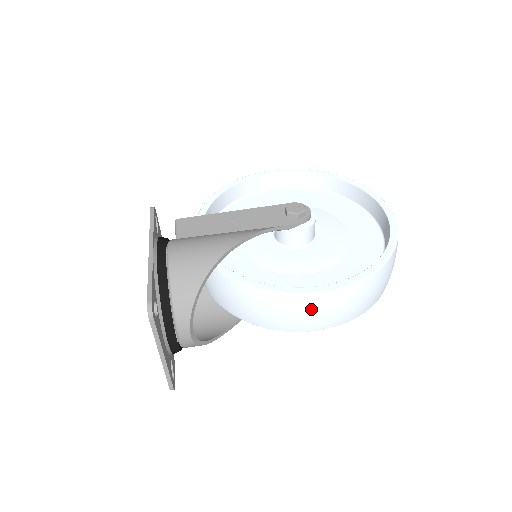
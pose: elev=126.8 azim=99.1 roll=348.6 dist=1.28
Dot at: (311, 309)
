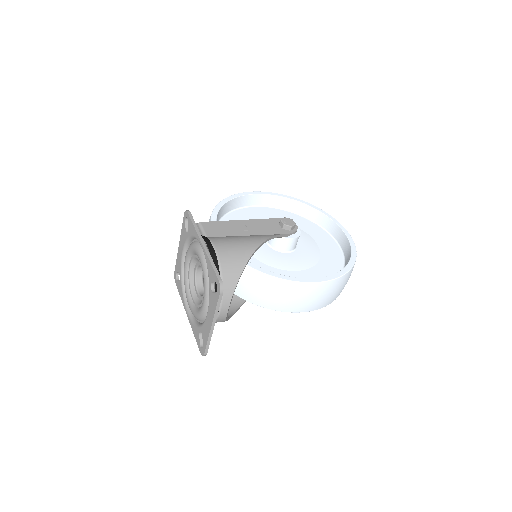
Dot at: (310, 294)
